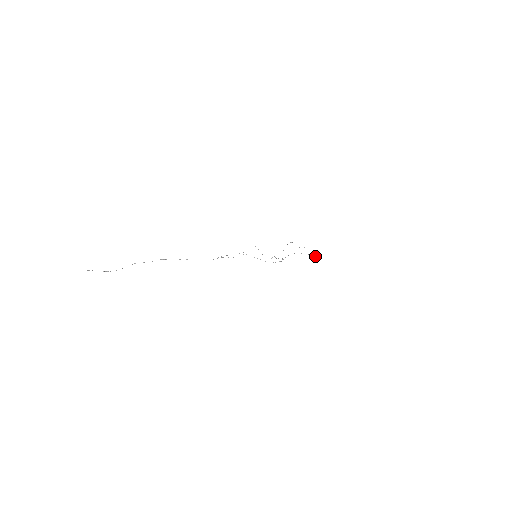
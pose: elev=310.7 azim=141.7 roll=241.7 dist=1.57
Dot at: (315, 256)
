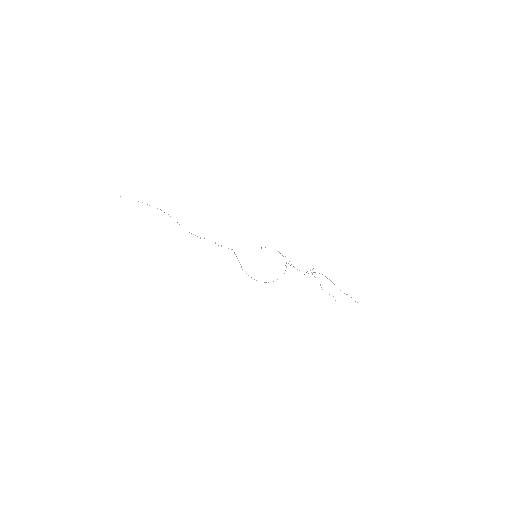
Dot at: occluded
